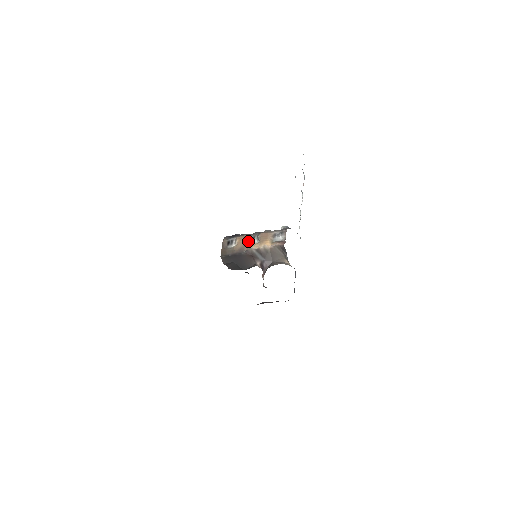
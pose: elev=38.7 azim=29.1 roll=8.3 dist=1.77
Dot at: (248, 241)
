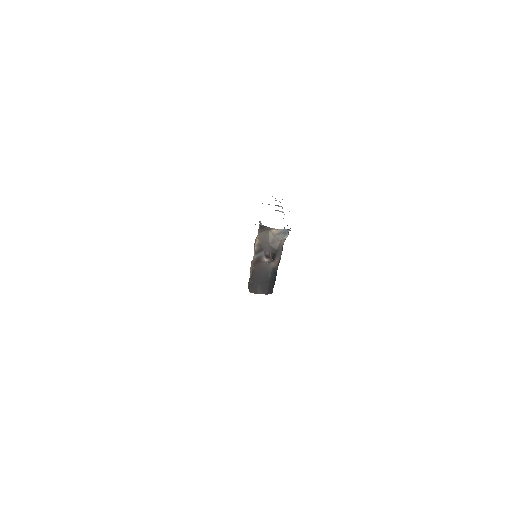
Dot at: occluded
